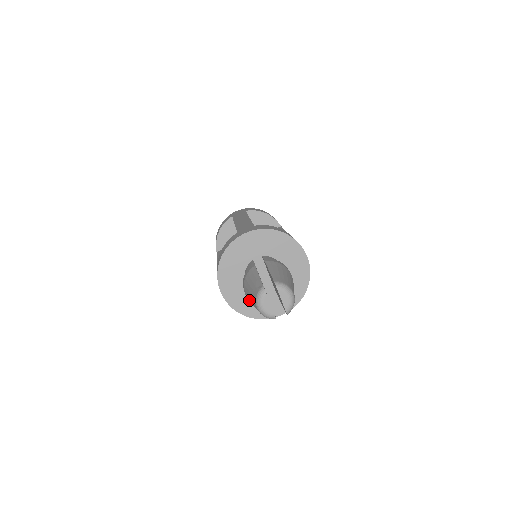
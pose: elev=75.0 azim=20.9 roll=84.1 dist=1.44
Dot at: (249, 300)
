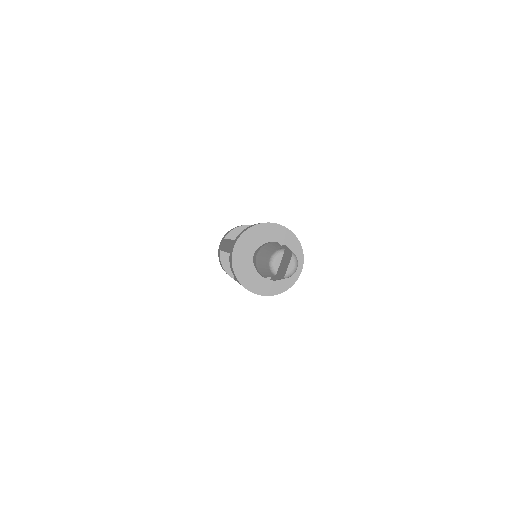
Dot at: (259, 258)
